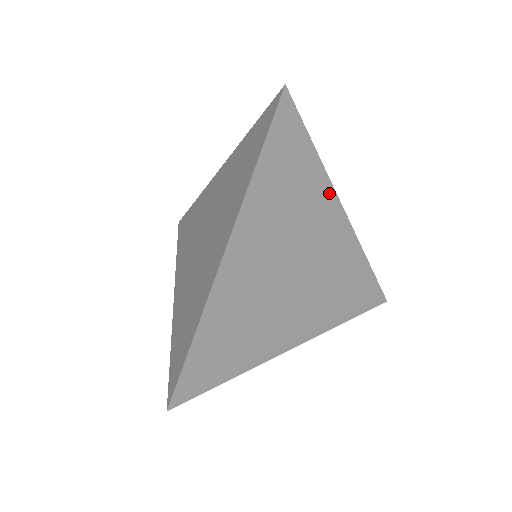
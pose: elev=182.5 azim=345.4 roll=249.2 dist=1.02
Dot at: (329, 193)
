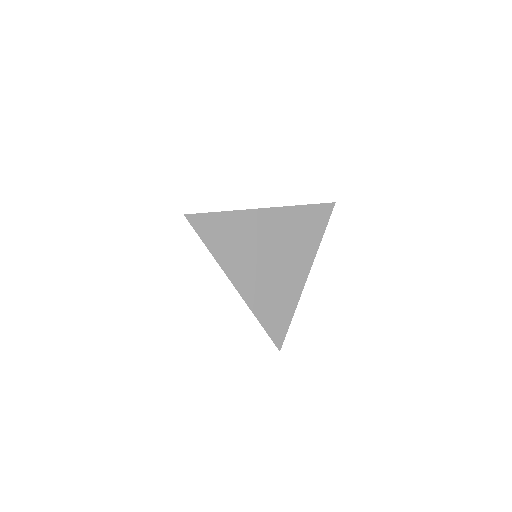
Dot at: (248, 214)
